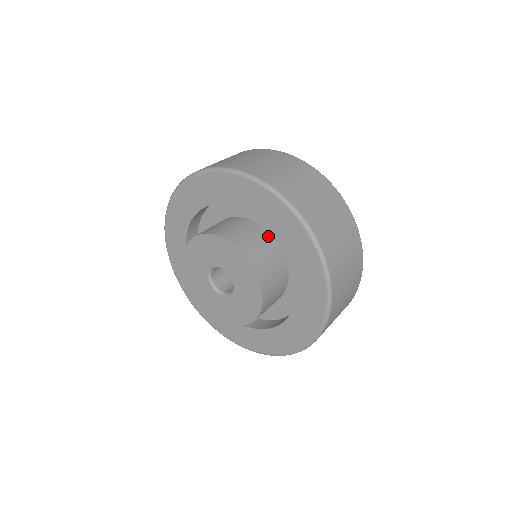
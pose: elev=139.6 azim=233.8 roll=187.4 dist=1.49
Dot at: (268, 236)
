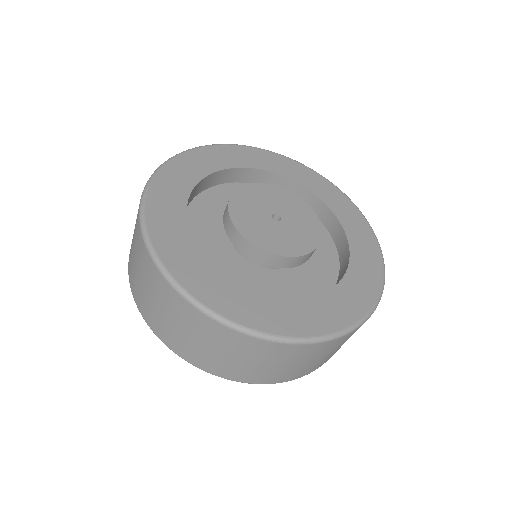
Dot at: occluded
